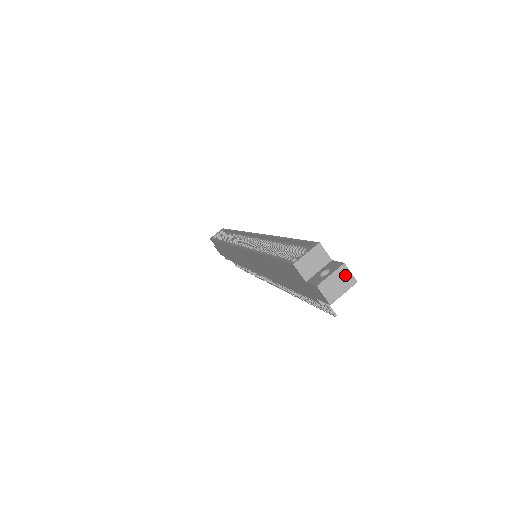
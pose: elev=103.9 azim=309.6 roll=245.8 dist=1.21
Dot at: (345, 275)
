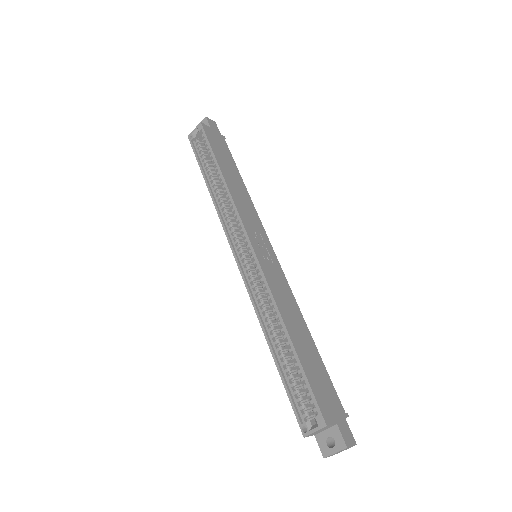
Dot at: (347, 448)
